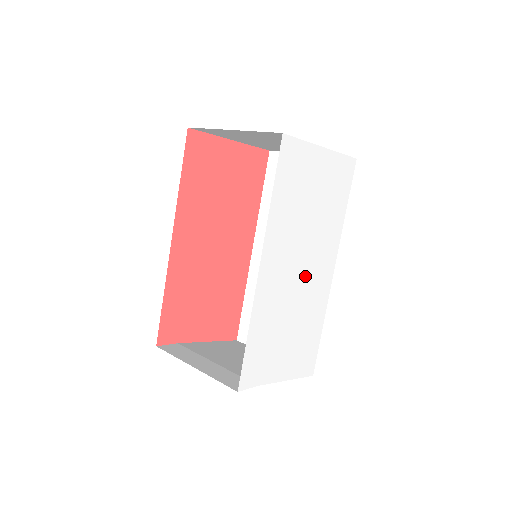
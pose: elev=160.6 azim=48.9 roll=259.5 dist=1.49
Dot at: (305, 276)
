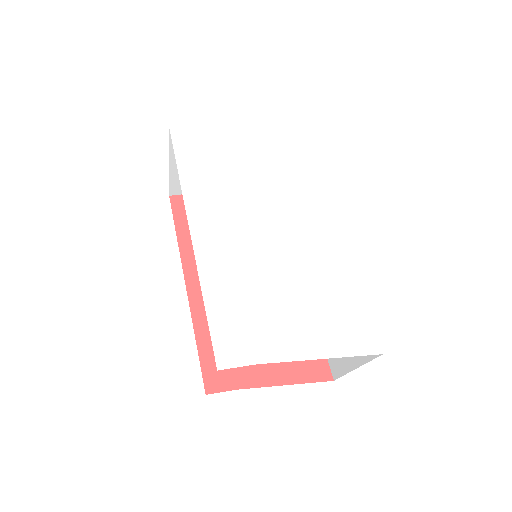
Dot at: (279, 233)
